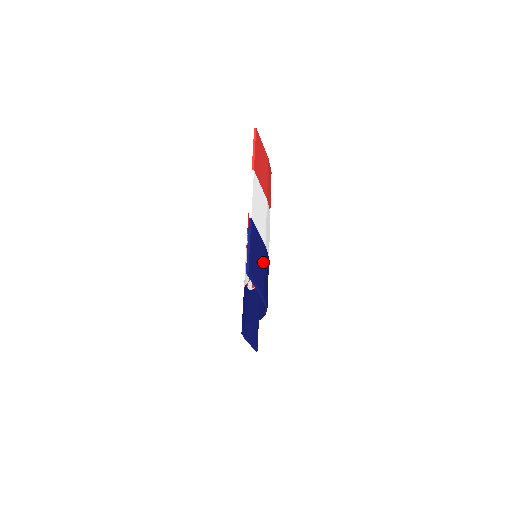
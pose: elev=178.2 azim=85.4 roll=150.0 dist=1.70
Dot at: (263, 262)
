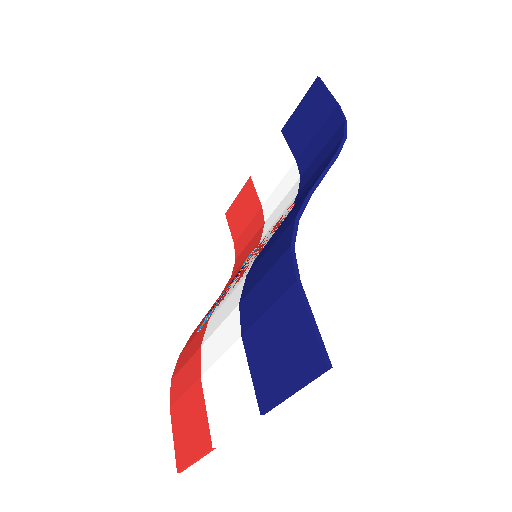
Dot at: (311, 138)
